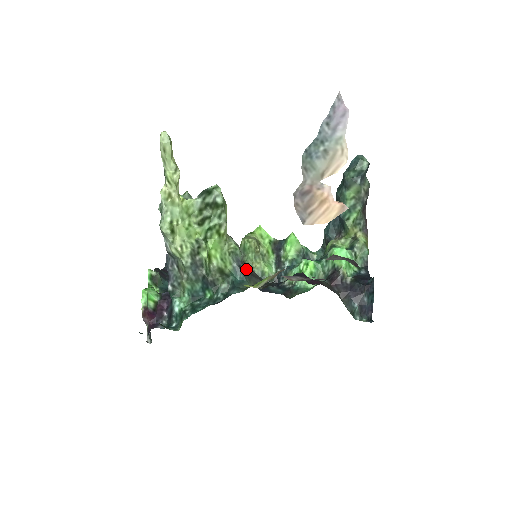
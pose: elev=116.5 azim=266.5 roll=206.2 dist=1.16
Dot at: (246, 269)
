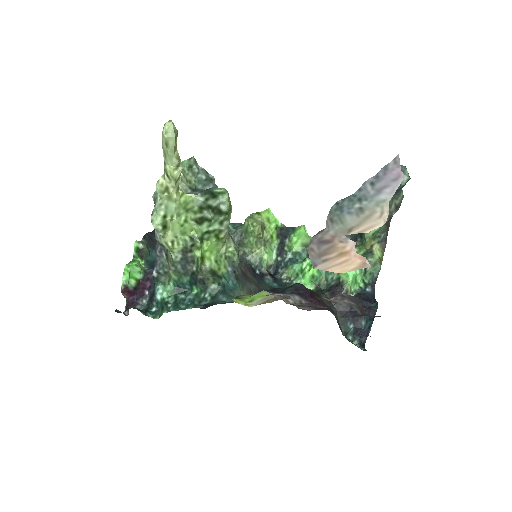
Dot at: (242, 272)
